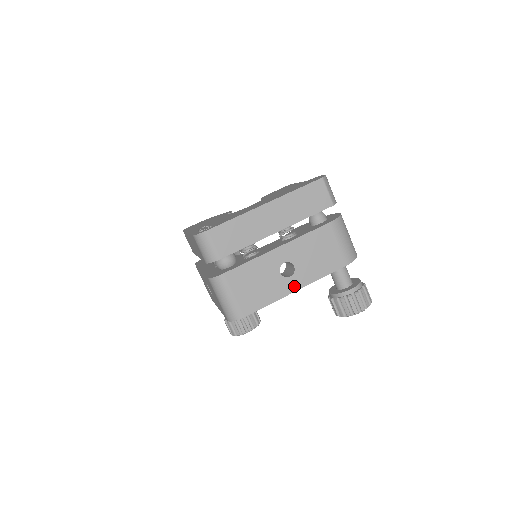
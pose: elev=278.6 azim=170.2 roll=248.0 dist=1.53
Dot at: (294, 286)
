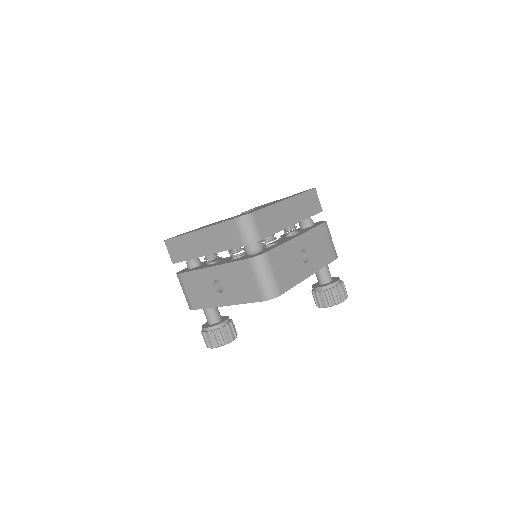
Dot at: (309, 271)
